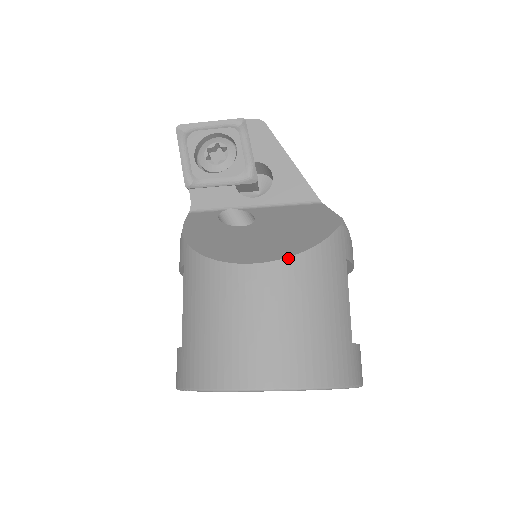
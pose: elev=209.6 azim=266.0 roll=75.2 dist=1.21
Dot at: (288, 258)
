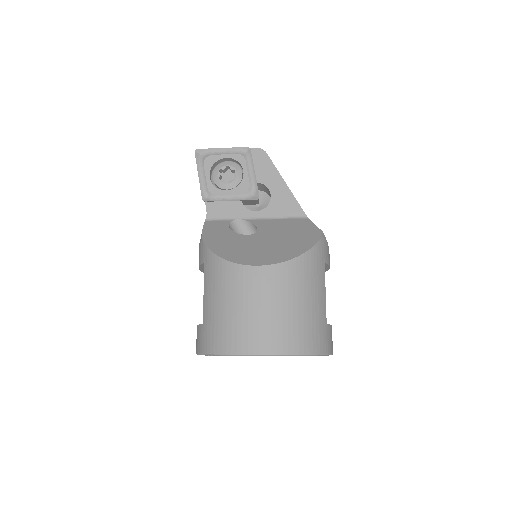
Dot at: (284, 262)
